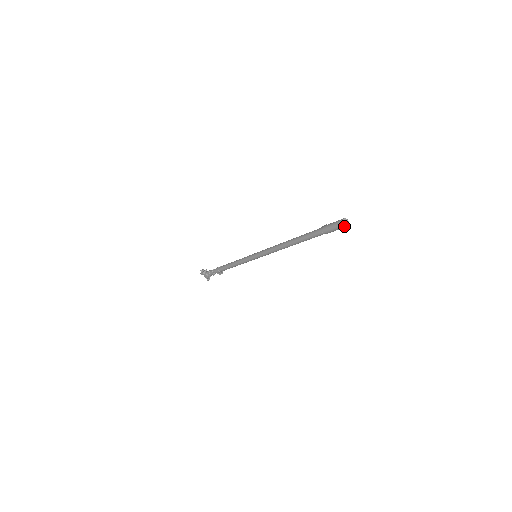
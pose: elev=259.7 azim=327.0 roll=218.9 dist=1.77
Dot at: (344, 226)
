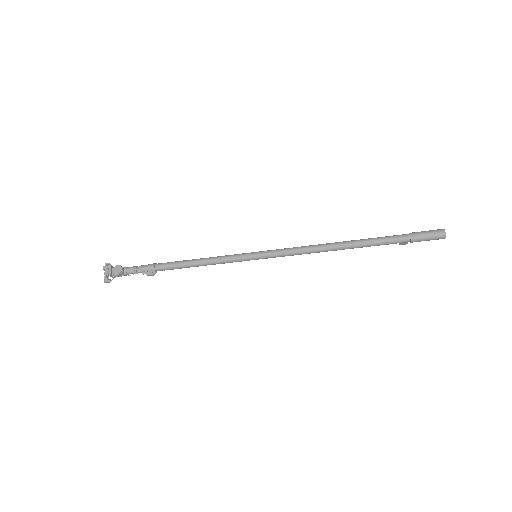
Dot at: (444, 234)
